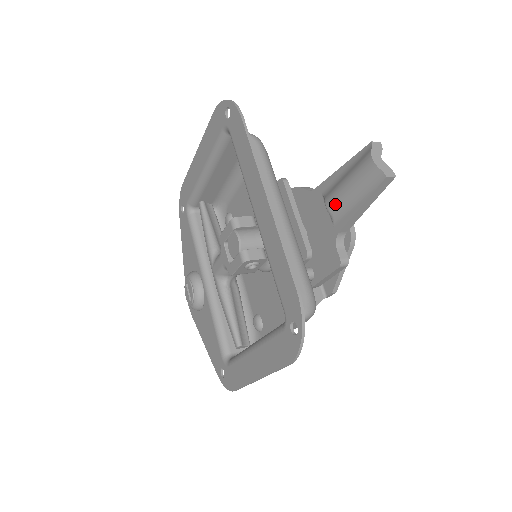
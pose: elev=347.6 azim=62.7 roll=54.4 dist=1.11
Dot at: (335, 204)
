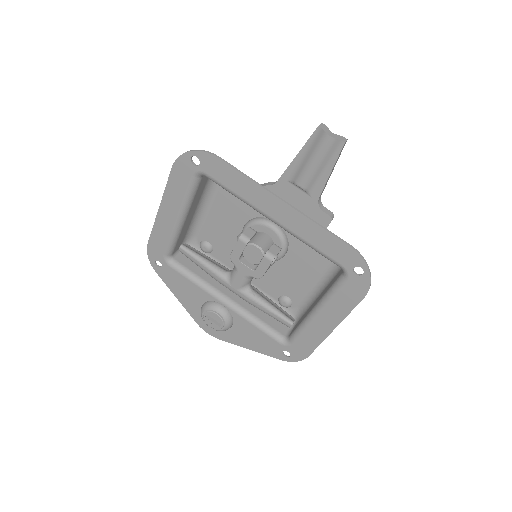
Dot at: (308, 181)
